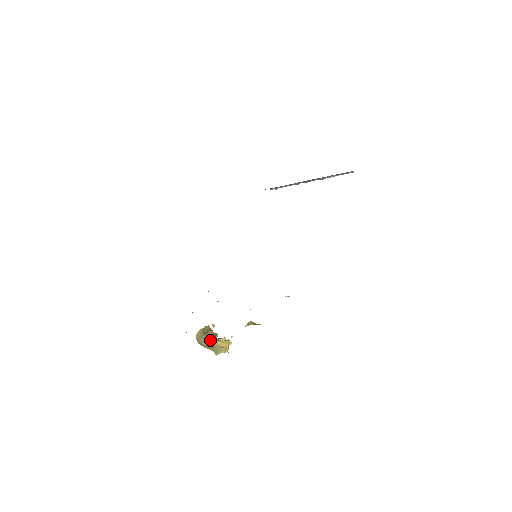
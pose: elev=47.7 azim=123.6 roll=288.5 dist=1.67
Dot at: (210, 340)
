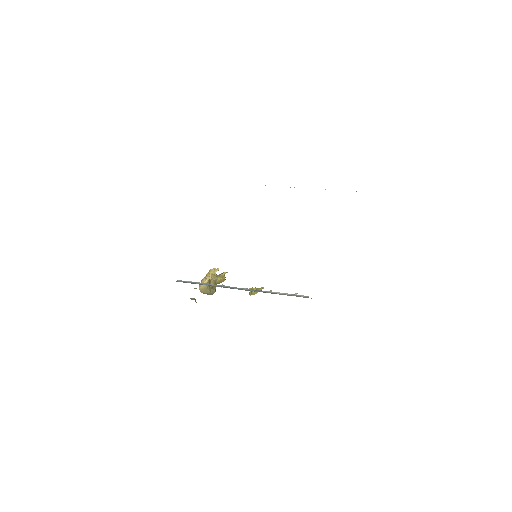
Dot at: (214, 292)
